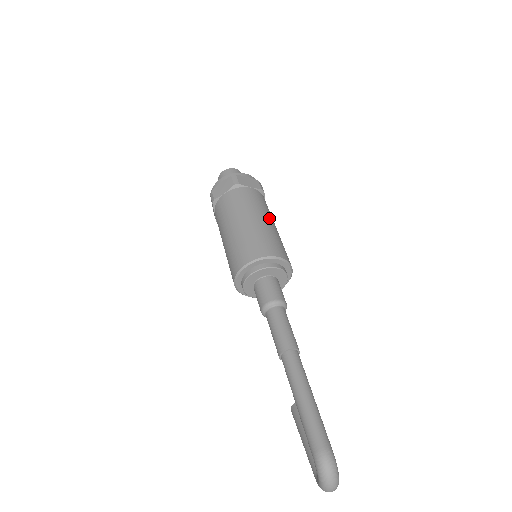
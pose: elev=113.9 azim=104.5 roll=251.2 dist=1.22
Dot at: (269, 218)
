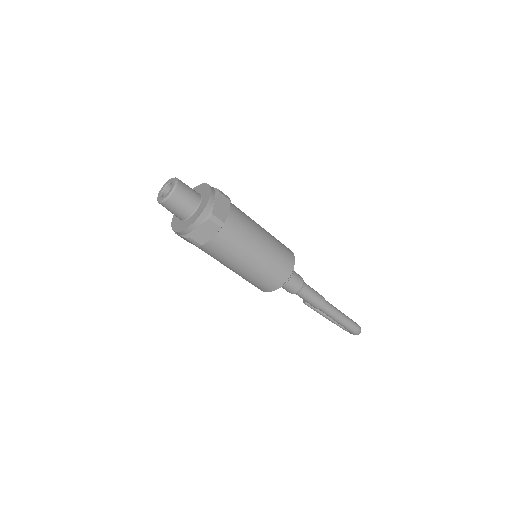
Dot at: (260, 229)
